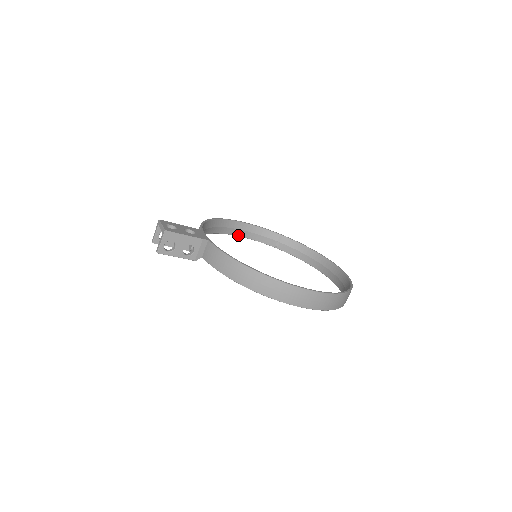
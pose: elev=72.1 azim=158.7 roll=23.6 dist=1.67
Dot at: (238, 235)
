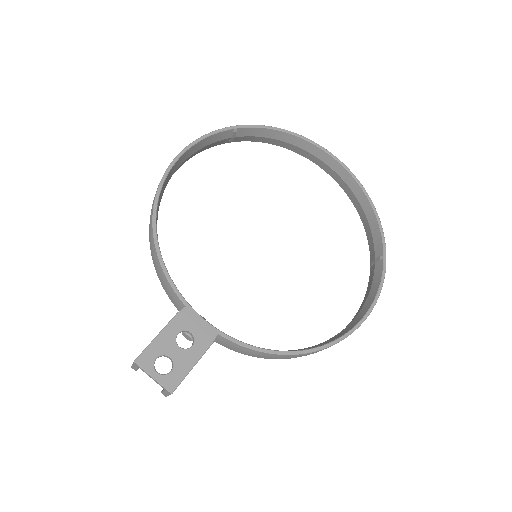
Dot at: occluded
